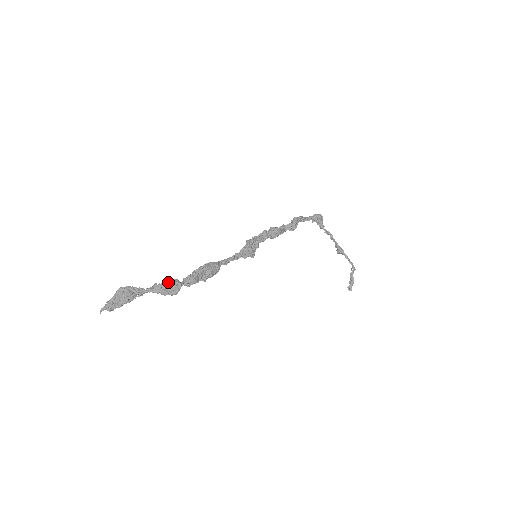
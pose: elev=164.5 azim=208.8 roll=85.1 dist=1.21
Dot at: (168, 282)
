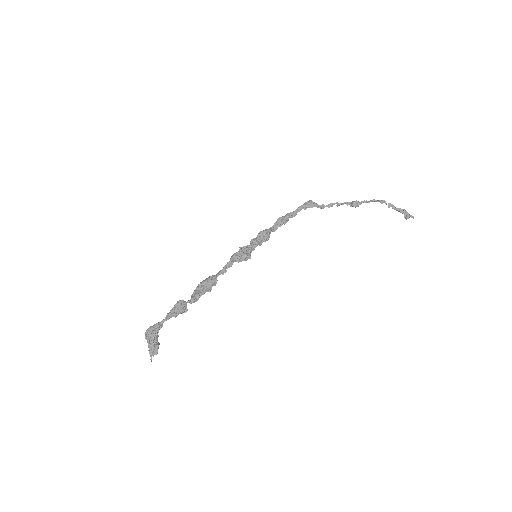
Dot at: (174, 306)
